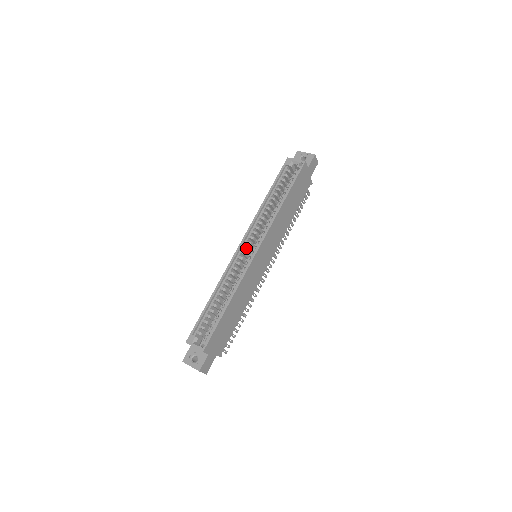
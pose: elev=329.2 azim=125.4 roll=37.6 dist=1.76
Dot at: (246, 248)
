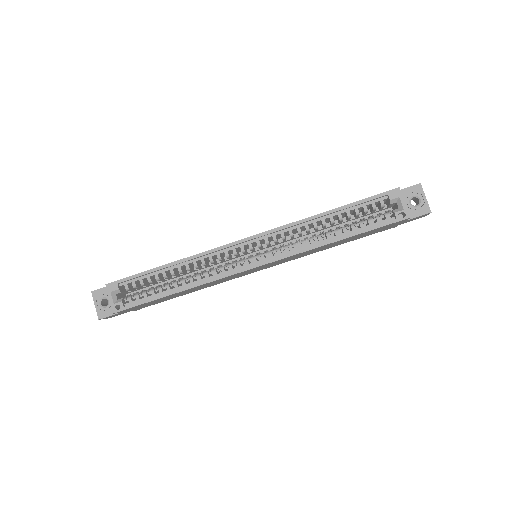
Dot at: (250, 248)
